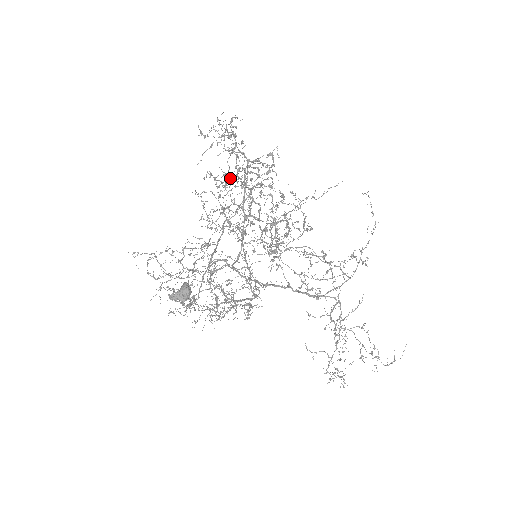
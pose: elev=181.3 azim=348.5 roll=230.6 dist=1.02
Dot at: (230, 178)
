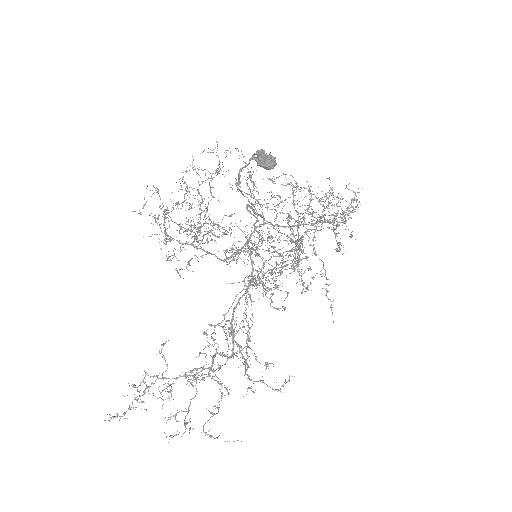
Dot at: (298, 227)
